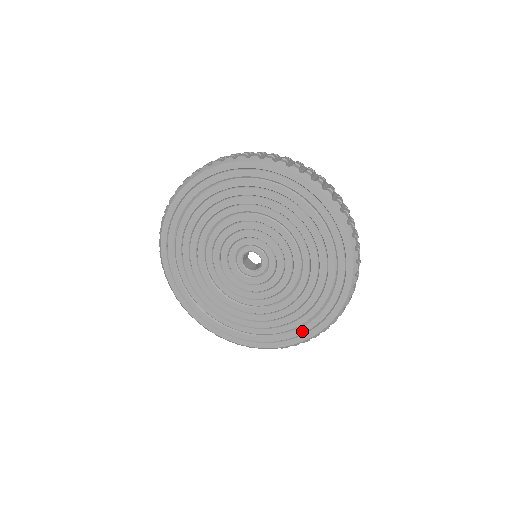
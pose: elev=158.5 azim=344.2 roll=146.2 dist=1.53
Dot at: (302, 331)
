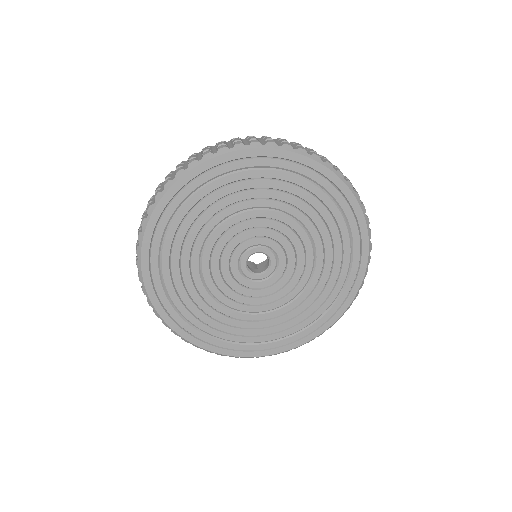
Dot at: (276, 345)
